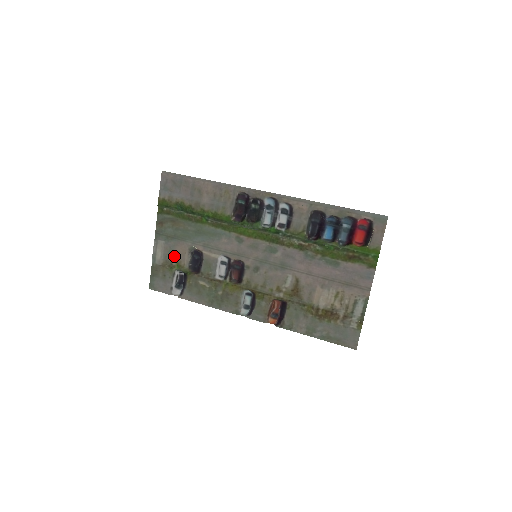
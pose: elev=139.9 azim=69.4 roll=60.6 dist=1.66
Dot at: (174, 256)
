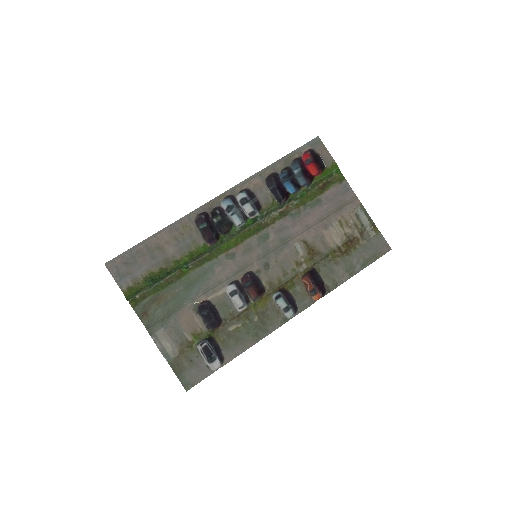
Dot at: (184, 331)
